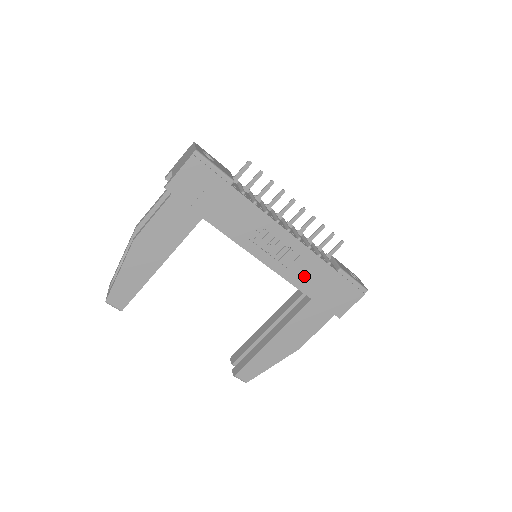
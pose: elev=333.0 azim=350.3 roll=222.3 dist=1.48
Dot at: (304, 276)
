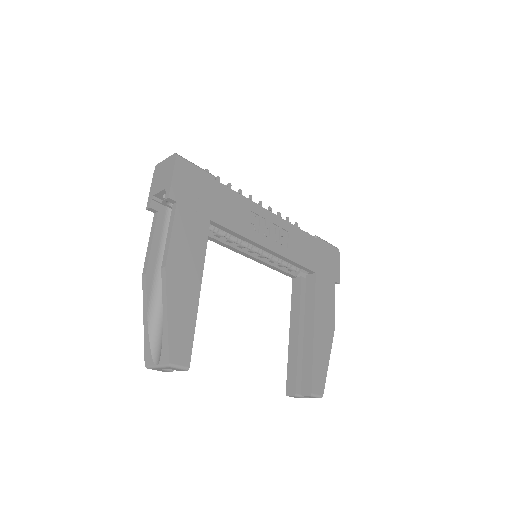
Dot at: (300, 252)
